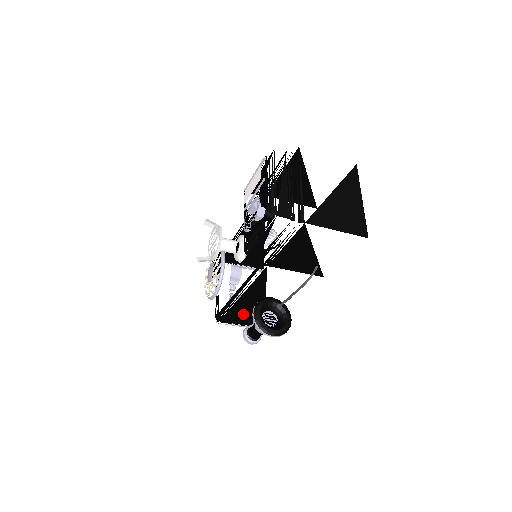
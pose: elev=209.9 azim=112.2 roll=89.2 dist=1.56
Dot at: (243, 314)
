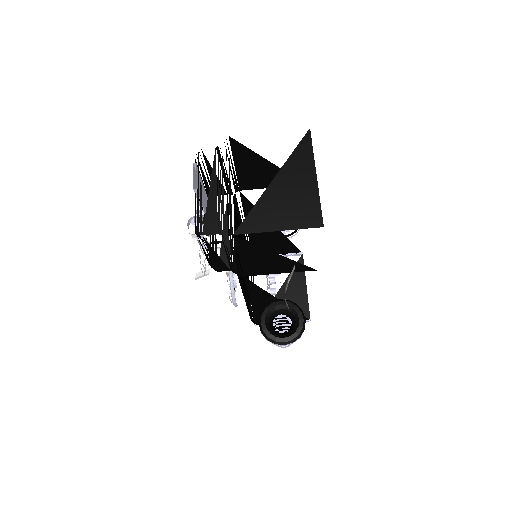
Dot at: occluded
